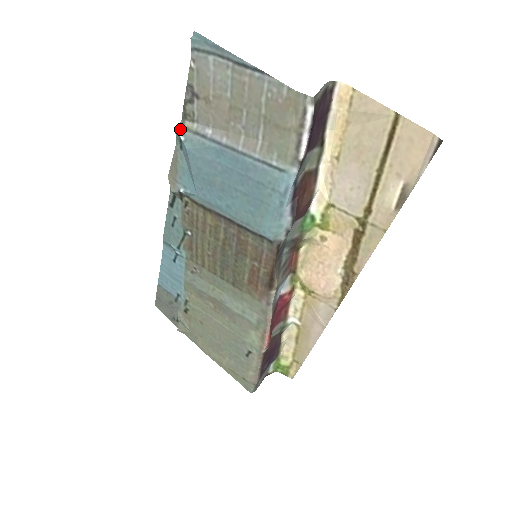
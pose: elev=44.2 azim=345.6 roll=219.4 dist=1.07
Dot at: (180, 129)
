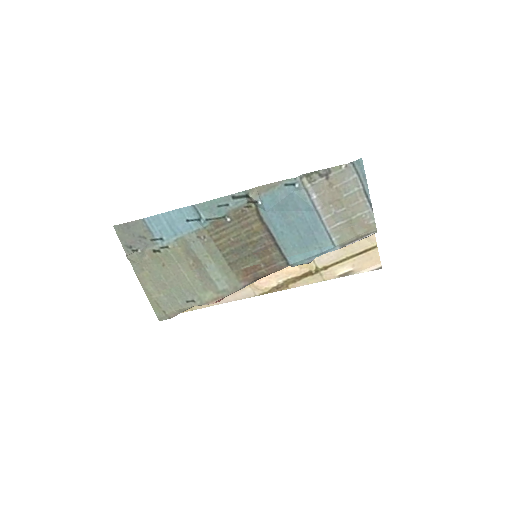
Dot at: (299, 179)
